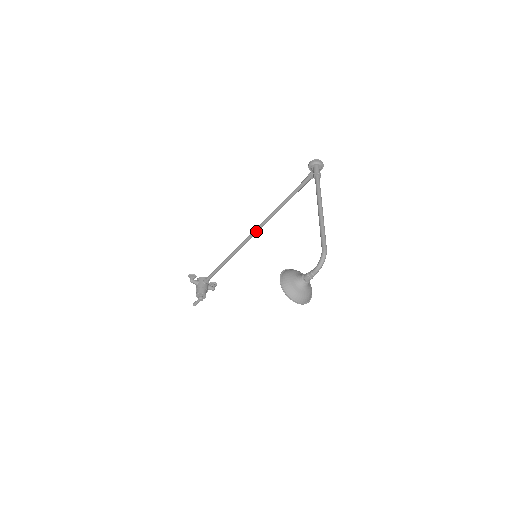
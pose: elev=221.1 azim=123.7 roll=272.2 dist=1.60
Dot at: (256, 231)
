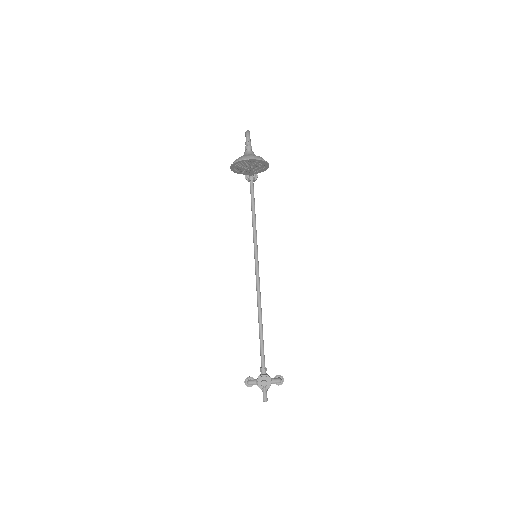
Dot at: (256, 262)
